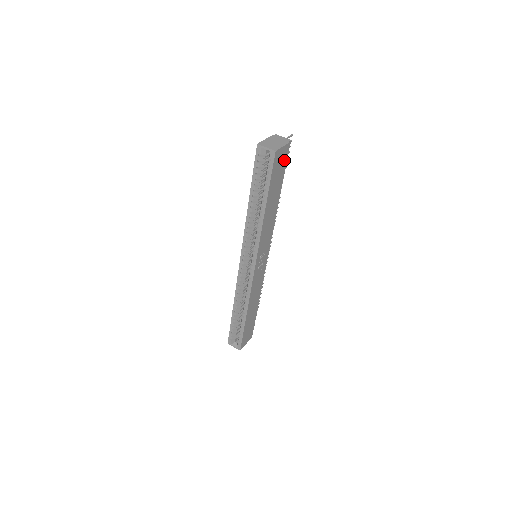
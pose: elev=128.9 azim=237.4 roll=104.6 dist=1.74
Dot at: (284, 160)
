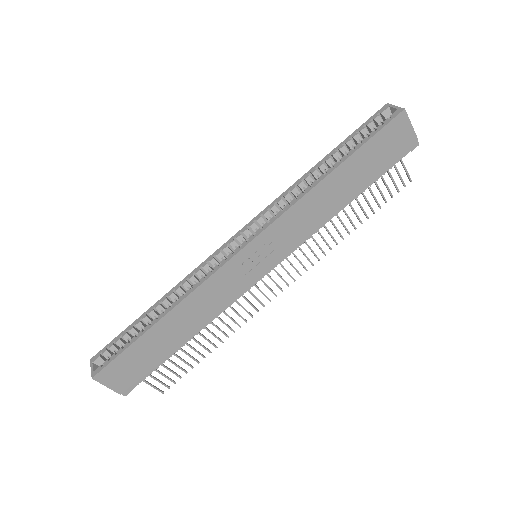
Dot at: (397, 151)
